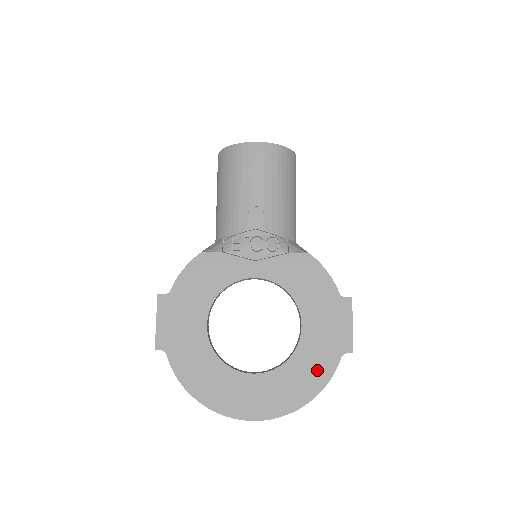
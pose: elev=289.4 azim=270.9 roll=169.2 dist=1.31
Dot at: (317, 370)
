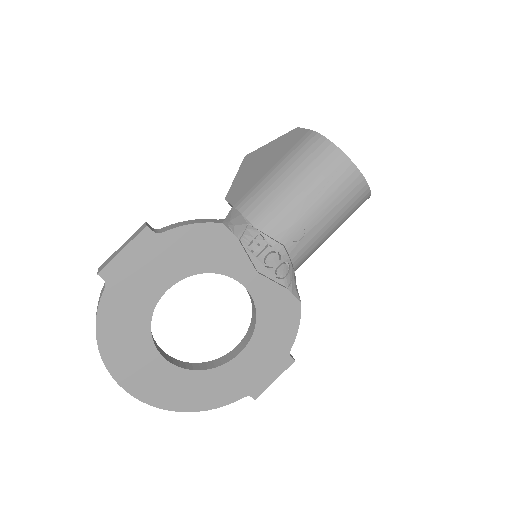
Dot at: (219, 393)
